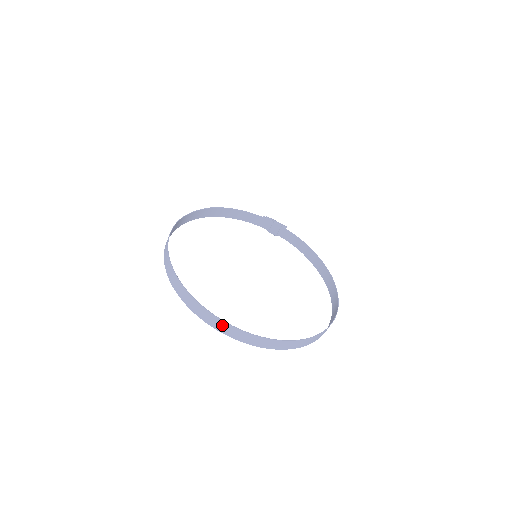
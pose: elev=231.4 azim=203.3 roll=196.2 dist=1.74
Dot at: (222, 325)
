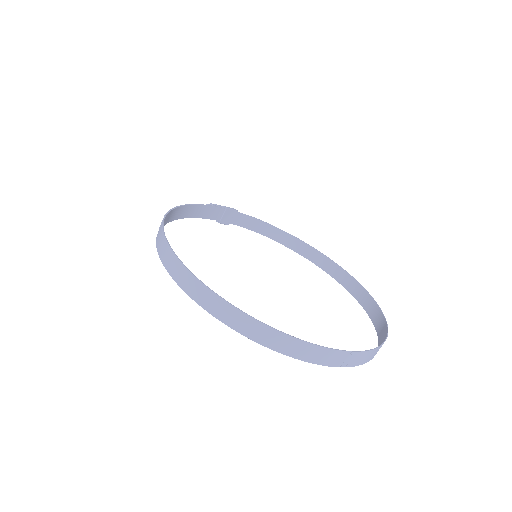
Dot at: (343, 357)
